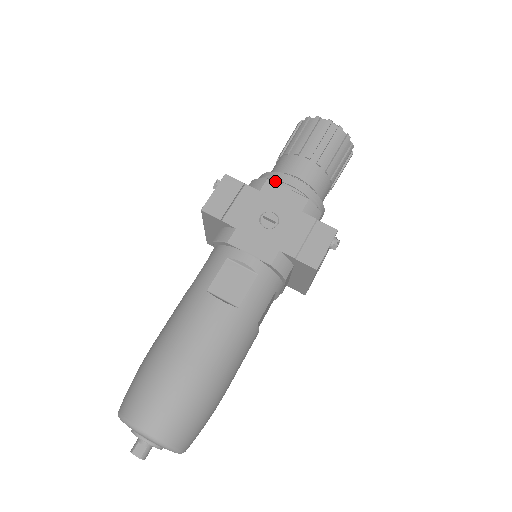
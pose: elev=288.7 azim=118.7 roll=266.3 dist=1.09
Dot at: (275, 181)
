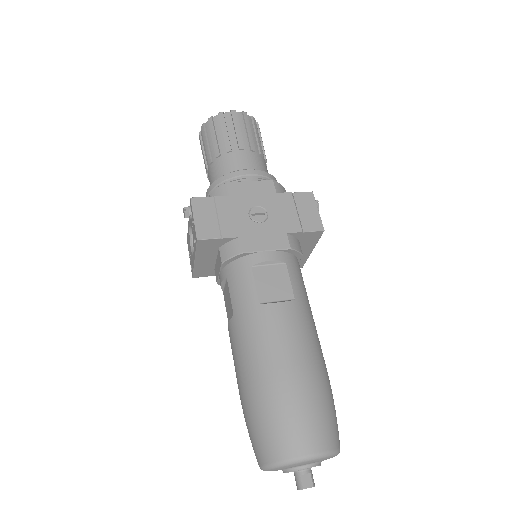
Dot at: (233, 182)
